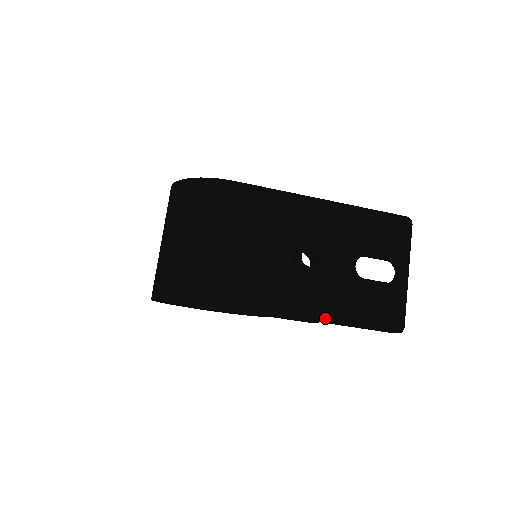
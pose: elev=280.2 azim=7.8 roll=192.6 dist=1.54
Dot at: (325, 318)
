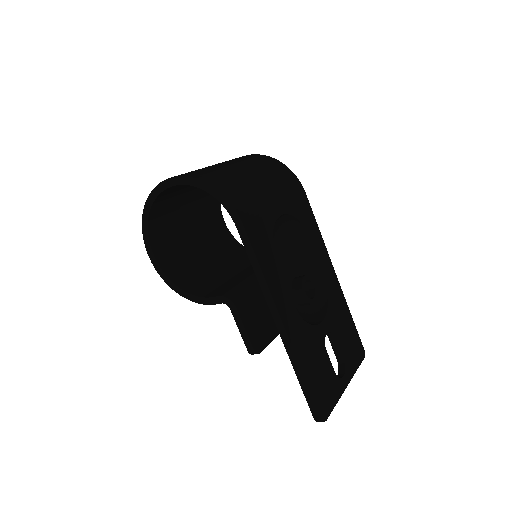
Dot at: (292, 338)
